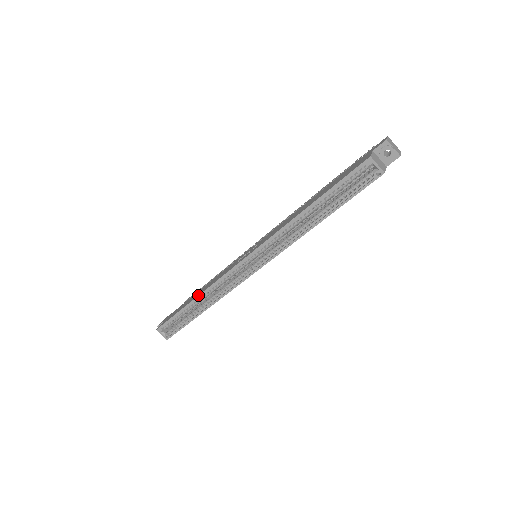
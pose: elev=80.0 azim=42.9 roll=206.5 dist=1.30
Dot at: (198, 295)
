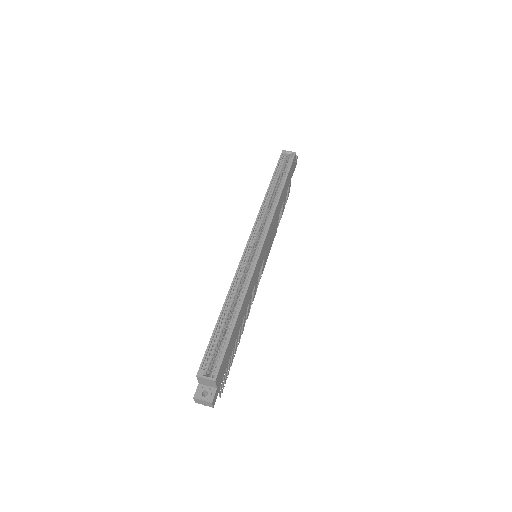
Dot at: (226, 297)
